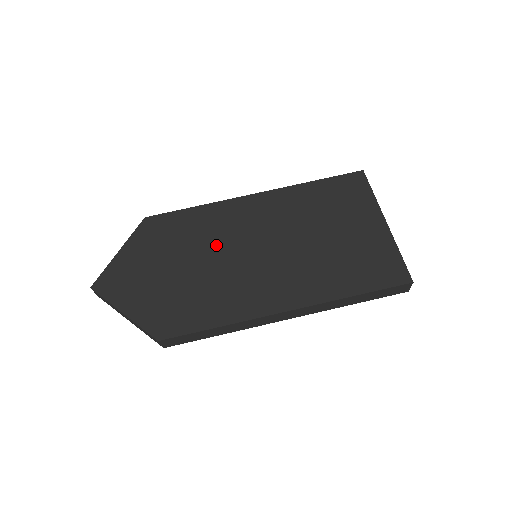
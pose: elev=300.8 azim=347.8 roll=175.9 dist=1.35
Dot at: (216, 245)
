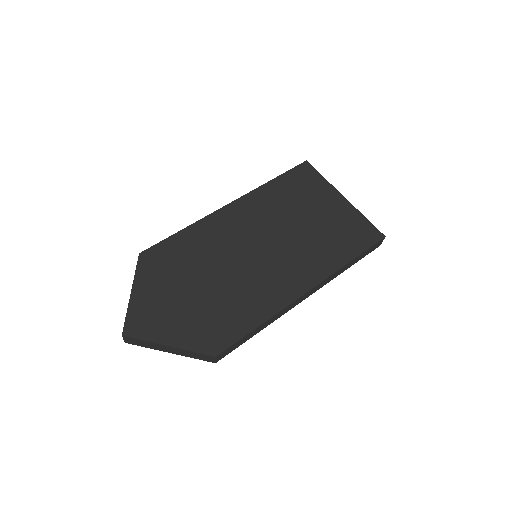
Dot at: (221, 257)
